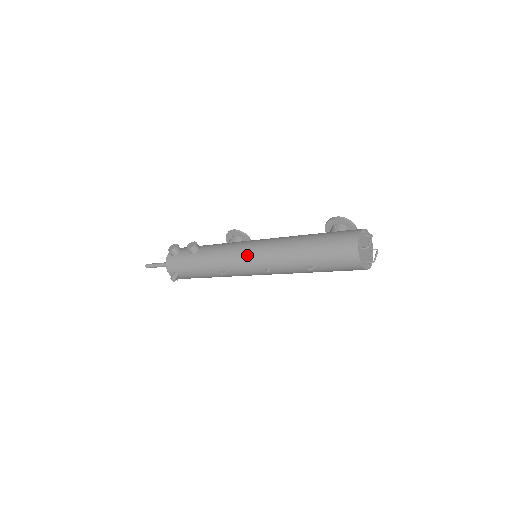
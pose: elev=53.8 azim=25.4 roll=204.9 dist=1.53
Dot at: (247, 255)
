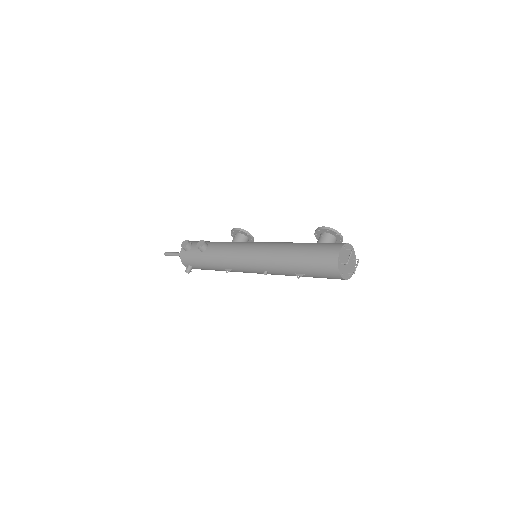
Dot at: (247, 259)
